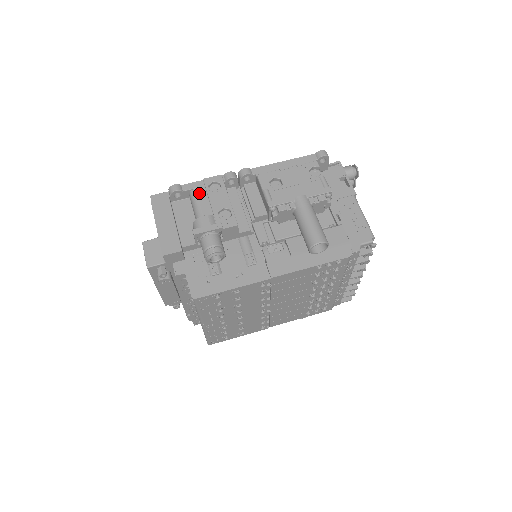
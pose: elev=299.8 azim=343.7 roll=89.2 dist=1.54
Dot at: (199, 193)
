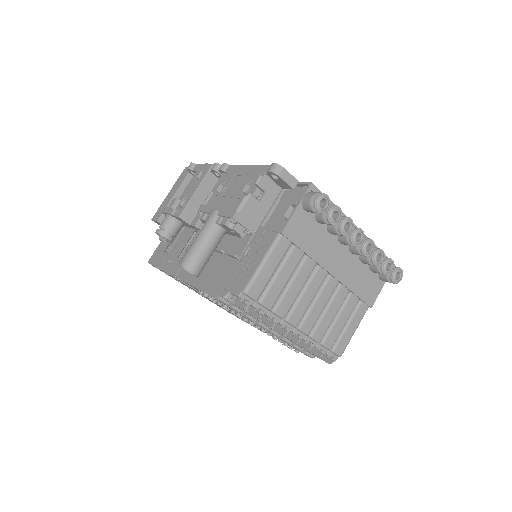
Dot at: (194, 176)
